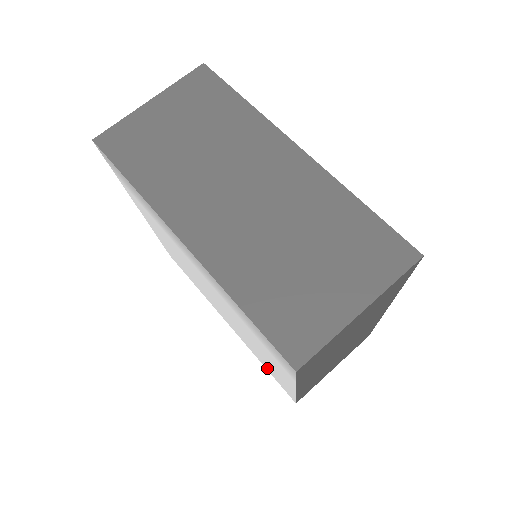
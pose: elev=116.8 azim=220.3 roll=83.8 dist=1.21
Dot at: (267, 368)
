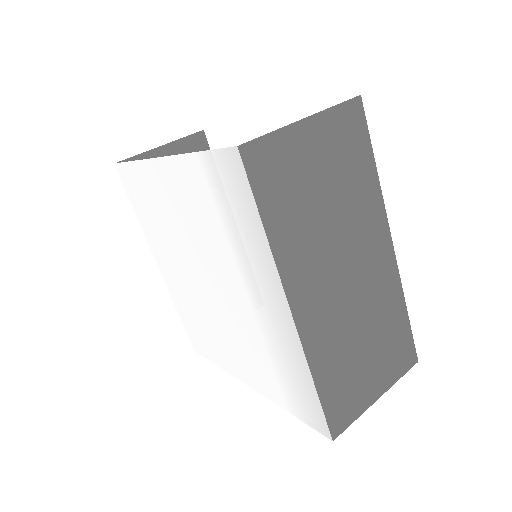
Dot at: (189, 324)
